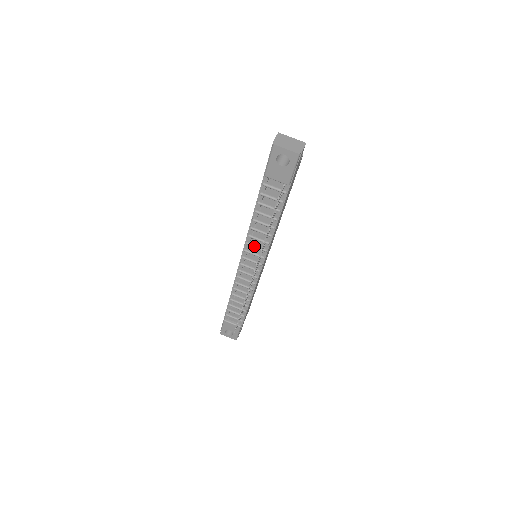
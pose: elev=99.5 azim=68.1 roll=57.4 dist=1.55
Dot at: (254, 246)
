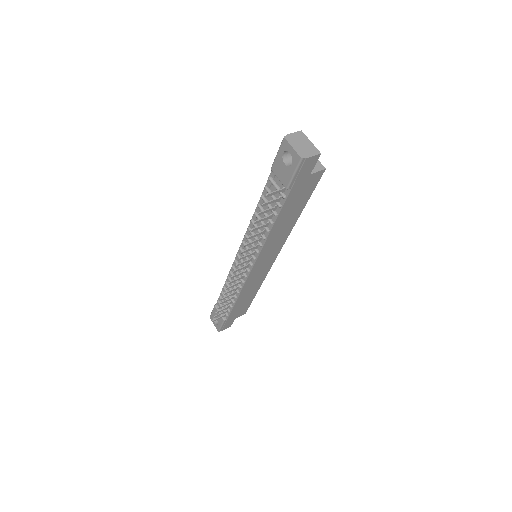
Dot at: (250, 241)
